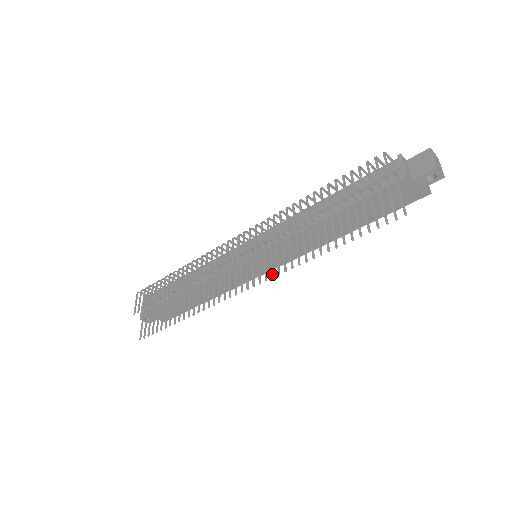
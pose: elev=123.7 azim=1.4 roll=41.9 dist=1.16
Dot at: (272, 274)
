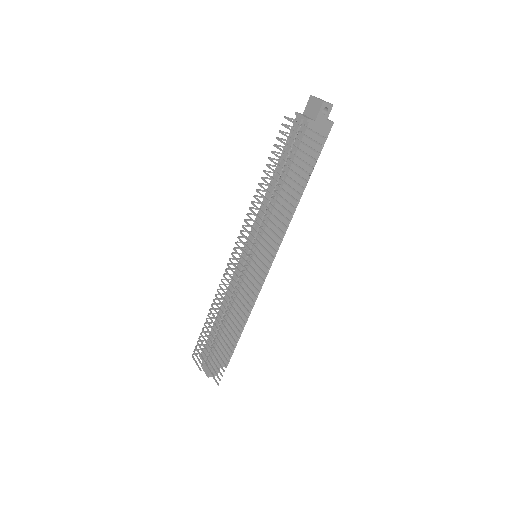
Dot at: (274, 250)
